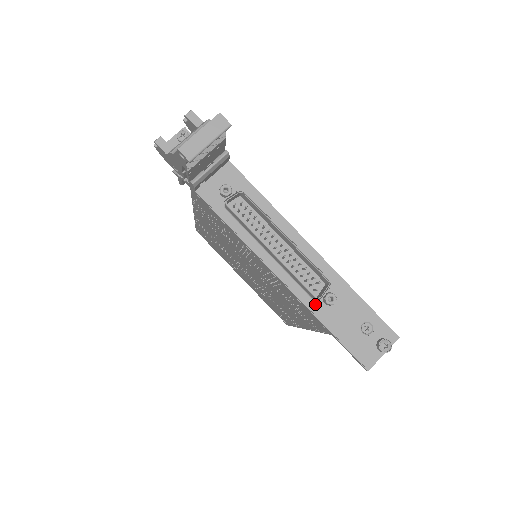
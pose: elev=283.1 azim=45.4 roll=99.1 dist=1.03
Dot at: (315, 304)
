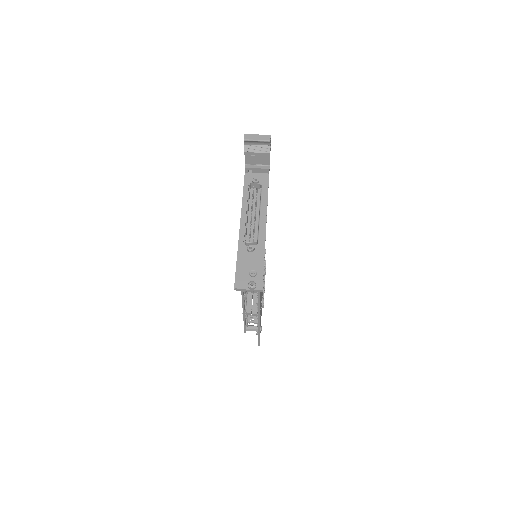
Dot at: (243, 245)
